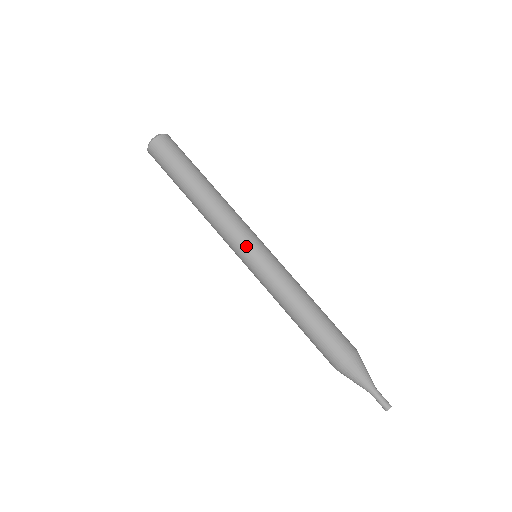
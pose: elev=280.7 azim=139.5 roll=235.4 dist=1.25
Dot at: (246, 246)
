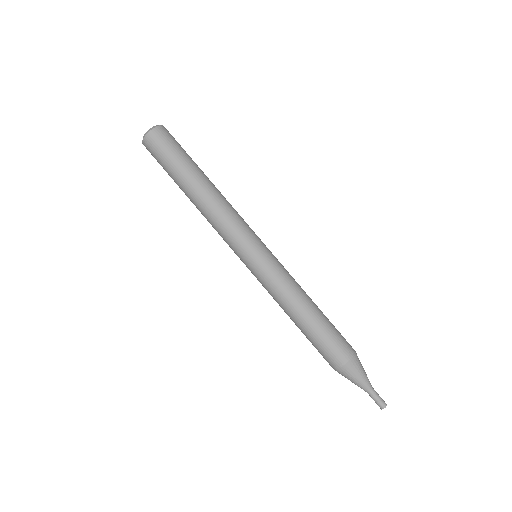
Dot at: (254, 241)
